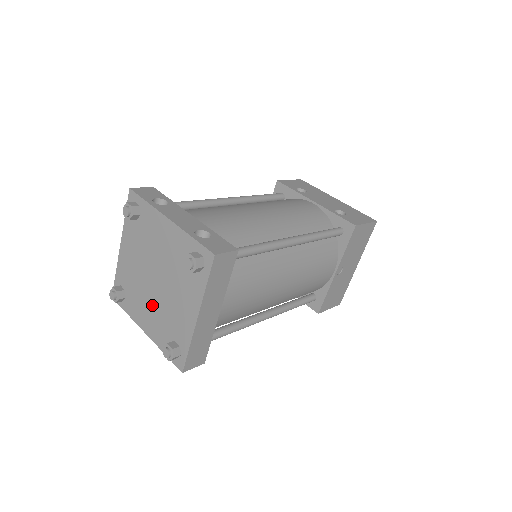
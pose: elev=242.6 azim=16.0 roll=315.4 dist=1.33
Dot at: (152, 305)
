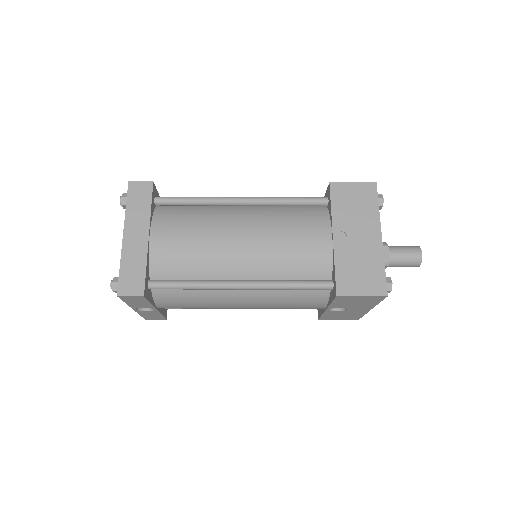
Dot at: occluded
